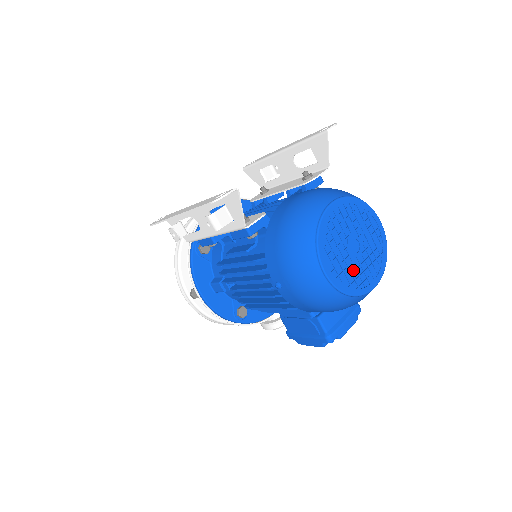
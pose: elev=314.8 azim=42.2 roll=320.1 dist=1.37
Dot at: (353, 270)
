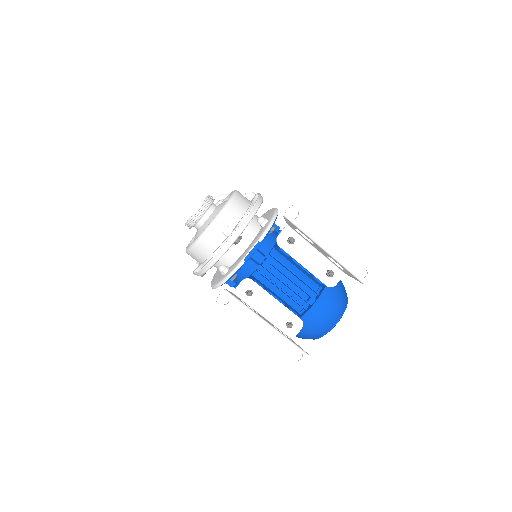
Dot at: occluded
